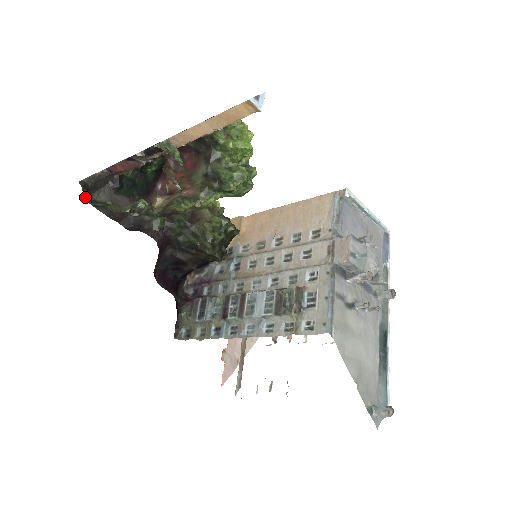
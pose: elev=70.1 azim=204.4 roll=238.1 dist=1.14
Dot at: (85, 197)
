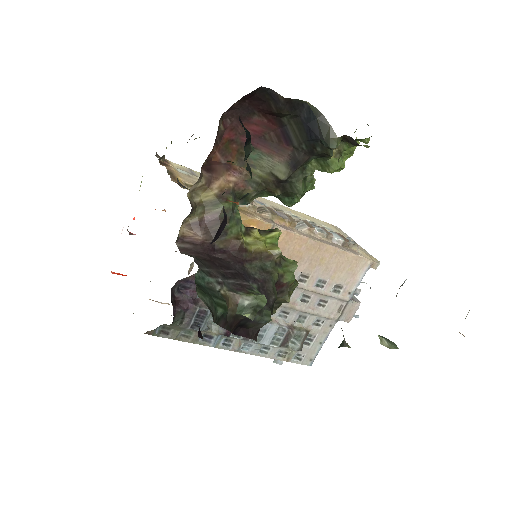
Dot at: occluded
